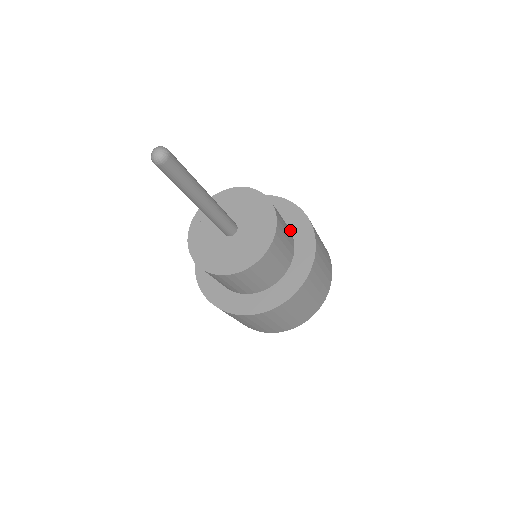
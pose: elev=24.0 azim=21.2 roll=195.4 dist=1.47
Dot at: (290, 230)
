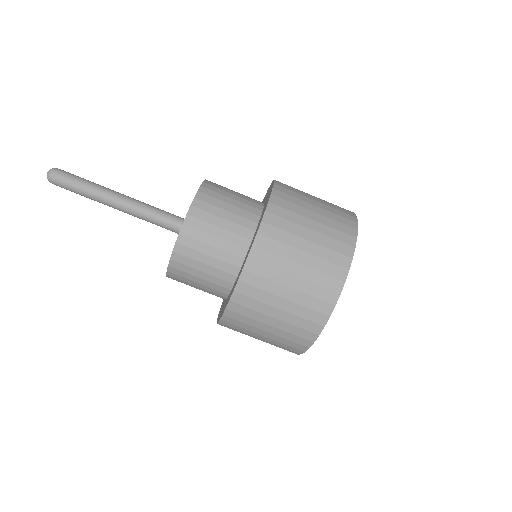
Dot at: occluded
